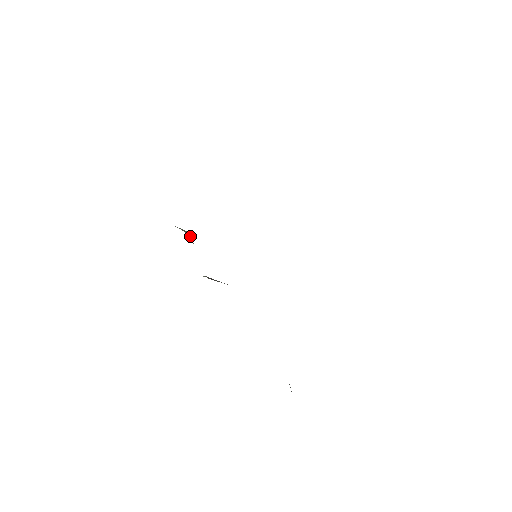
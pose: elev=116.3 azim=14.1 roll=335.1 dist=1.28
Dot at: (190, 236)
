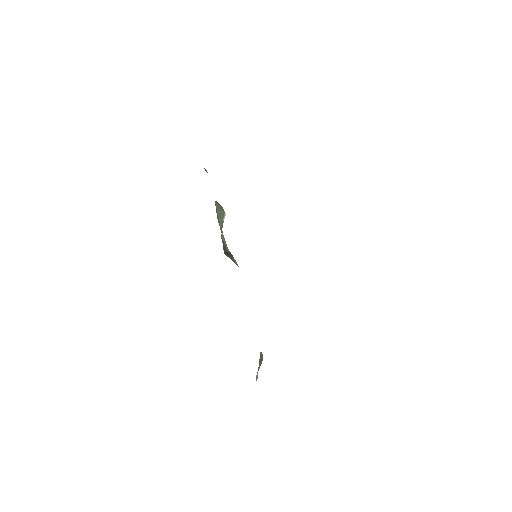
Dot at: (223, 215)
